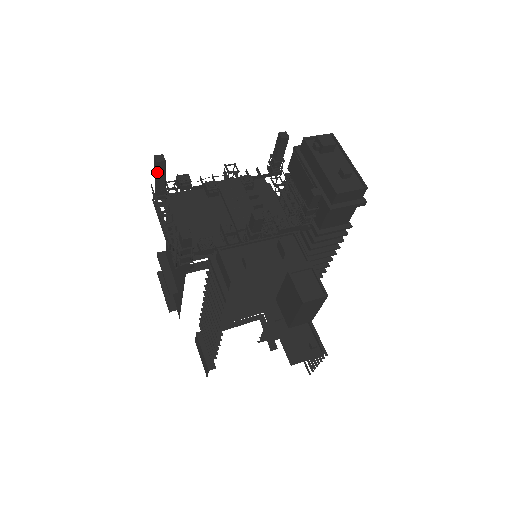
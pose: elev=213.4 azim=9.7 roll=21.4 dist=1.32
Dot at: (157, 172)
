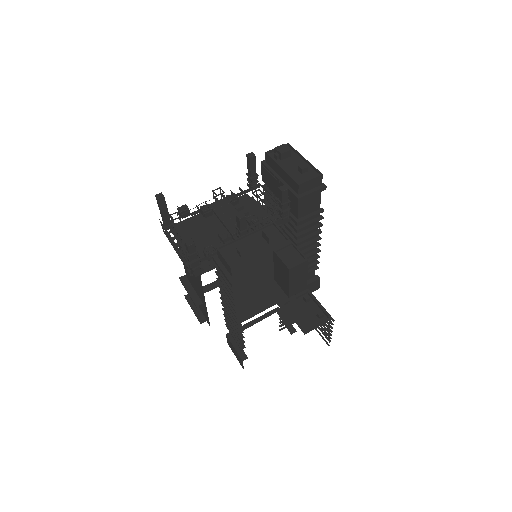
Dot at: (160, 207)
